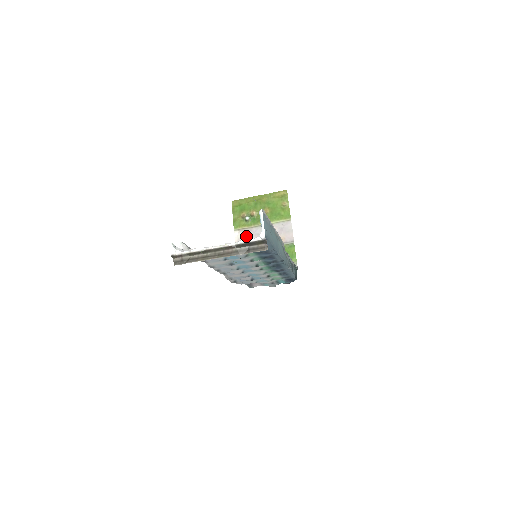
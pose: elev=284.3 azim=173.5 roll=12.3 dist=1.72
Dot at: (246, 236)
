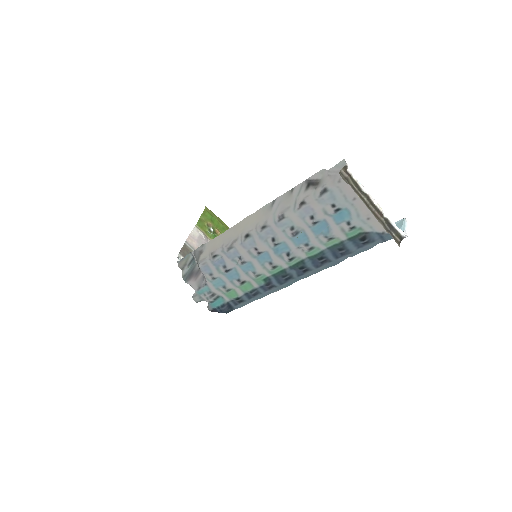
Dot at: (202, 240)
